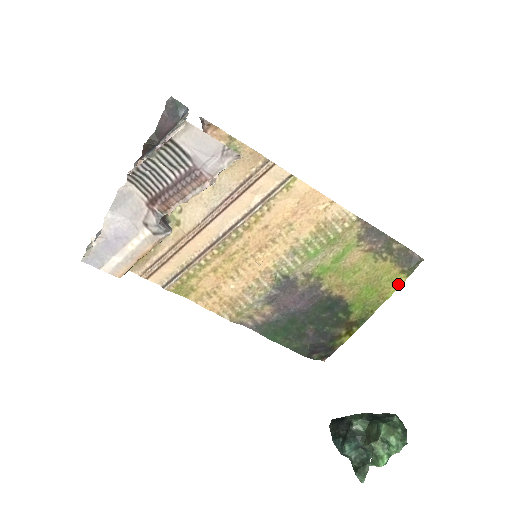
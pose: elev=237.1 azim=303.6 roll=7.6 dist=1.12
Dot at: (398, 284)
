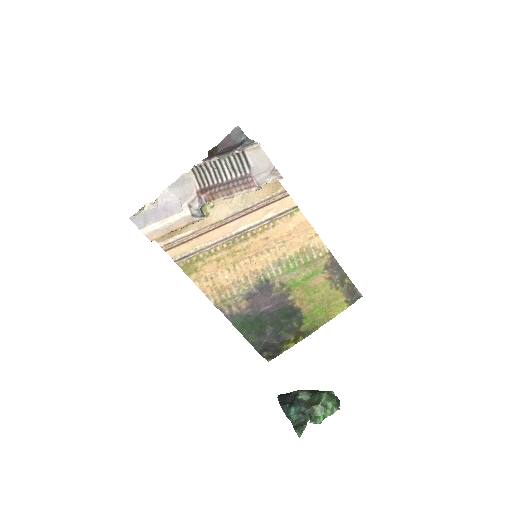
Dot at: (341, 310)
